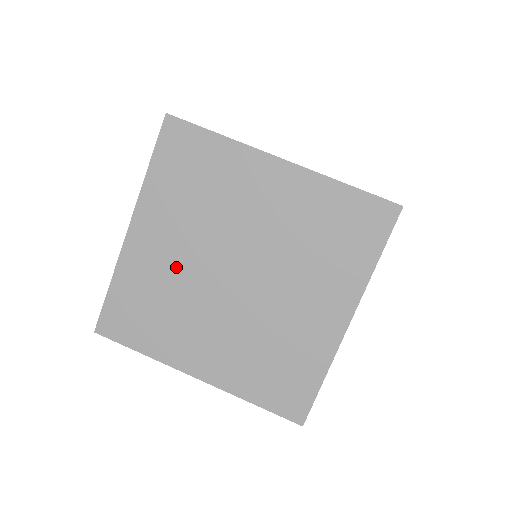
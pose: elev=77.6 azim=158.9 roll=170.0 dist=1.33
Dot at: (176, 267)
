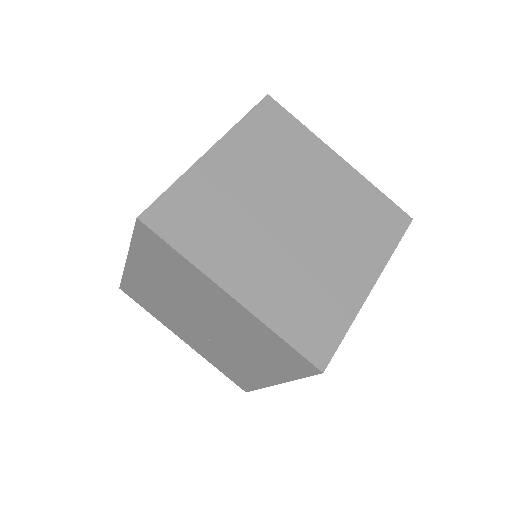
Dot at: occluded
